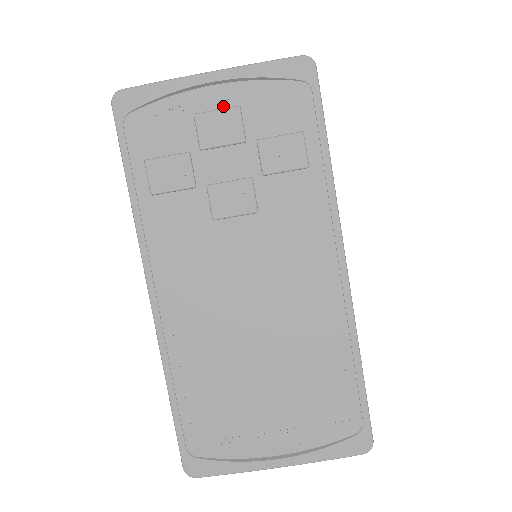
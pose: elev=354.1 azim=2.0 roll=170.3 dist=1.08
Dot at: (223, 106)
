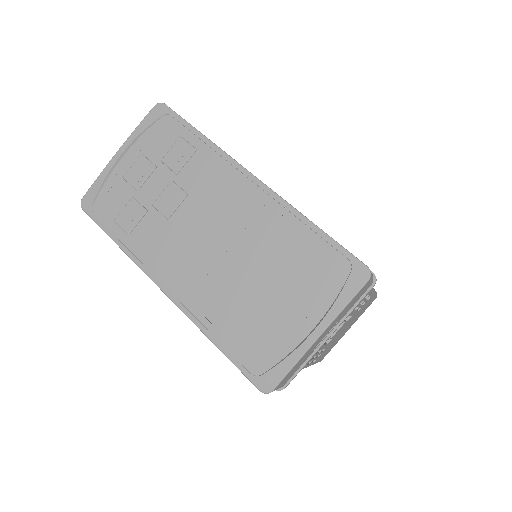
Dot at: (134, 161)
